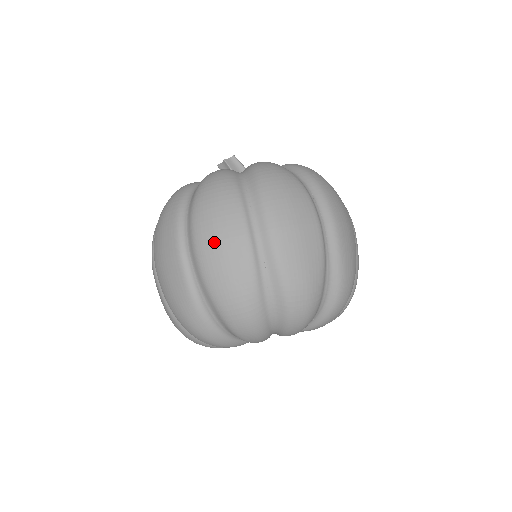
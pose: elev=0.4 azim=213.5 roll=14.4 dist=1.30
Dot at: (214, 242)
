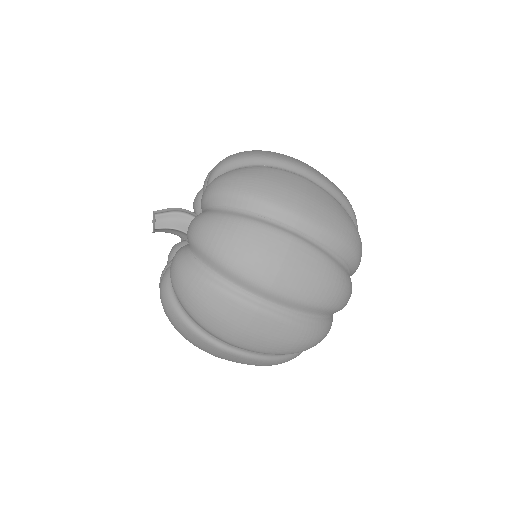
Dot at: (242, 334)
